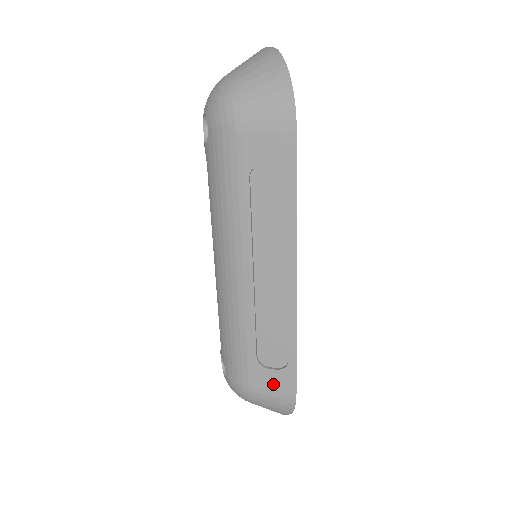
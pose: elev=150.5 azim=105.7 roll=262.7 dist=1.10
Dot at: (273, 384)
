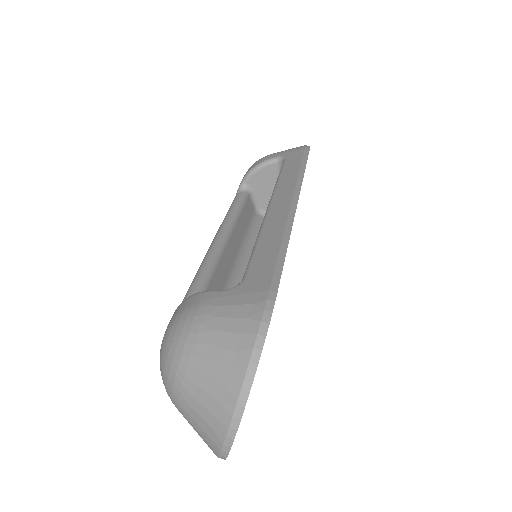
Dot at: occluded
